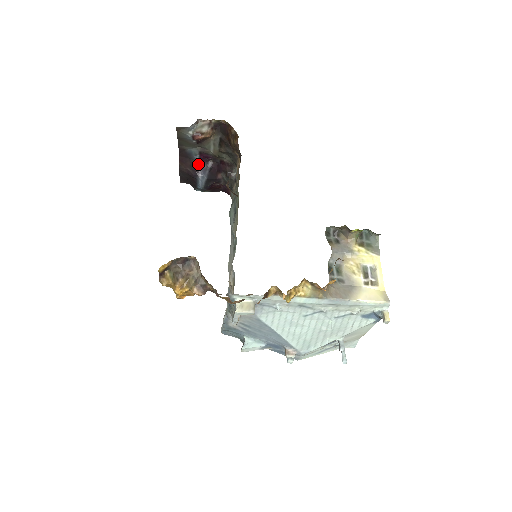
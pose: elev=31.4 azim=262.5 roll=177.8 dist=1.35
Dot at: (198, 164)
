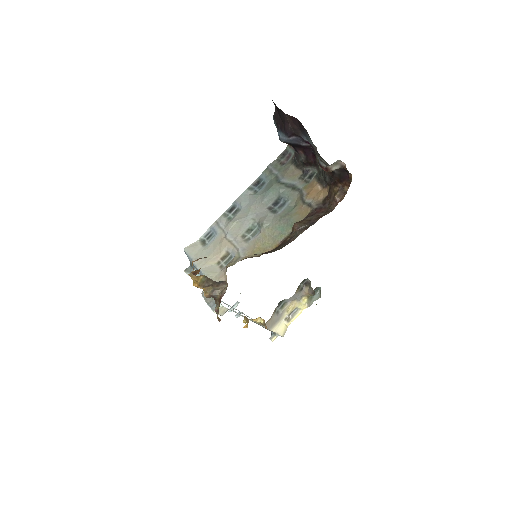
Dot at: (300, 136)
